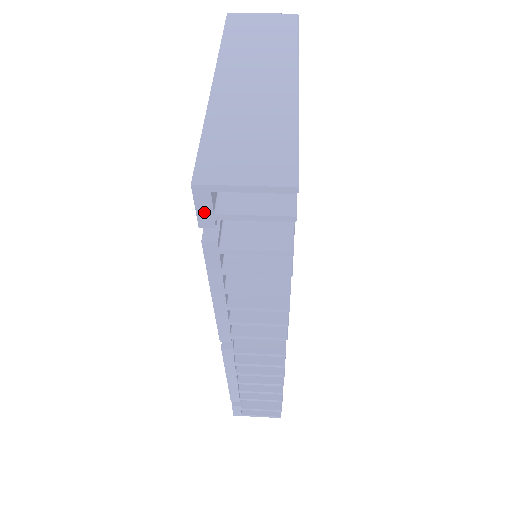
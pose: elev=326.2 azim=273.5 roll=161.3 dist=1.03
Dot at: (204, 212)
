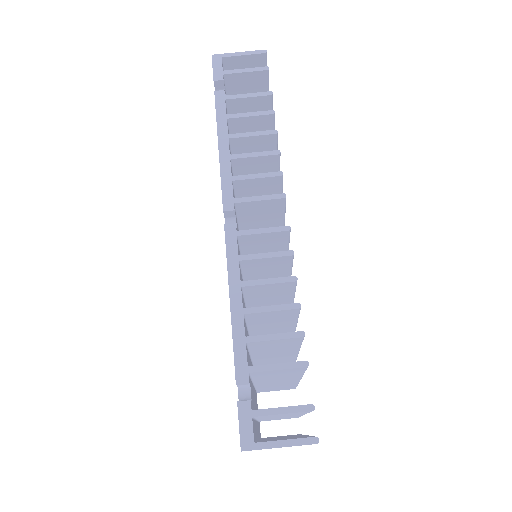
Dot at: occluded
